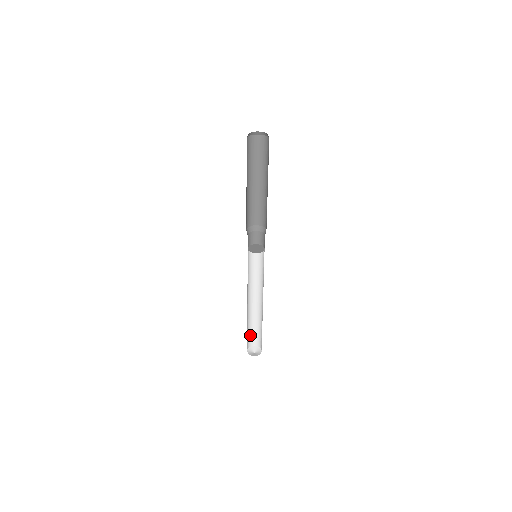
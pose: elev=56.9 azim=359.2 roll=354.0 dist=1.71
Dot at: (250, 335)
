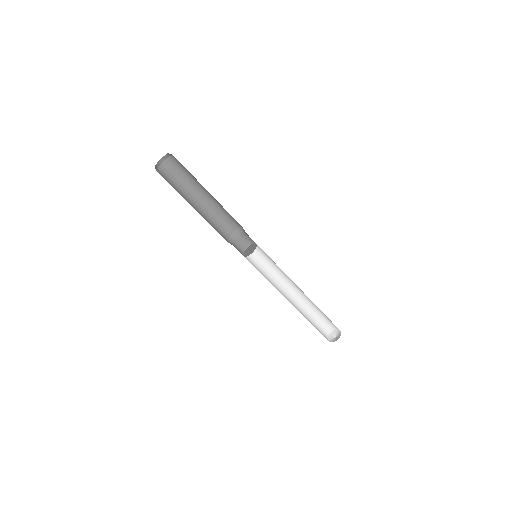
Dot at: (324, 320)
